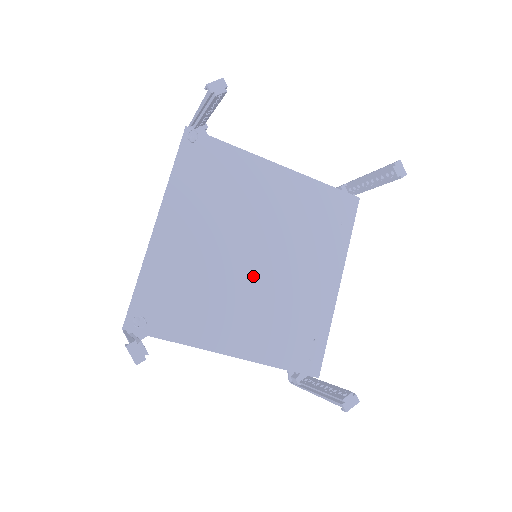
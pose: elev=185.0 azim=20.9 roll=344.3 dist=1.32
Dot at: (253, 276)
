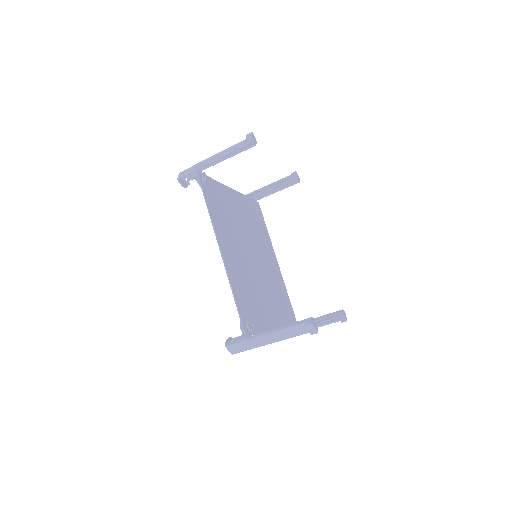
Dot at: (259, 271)
